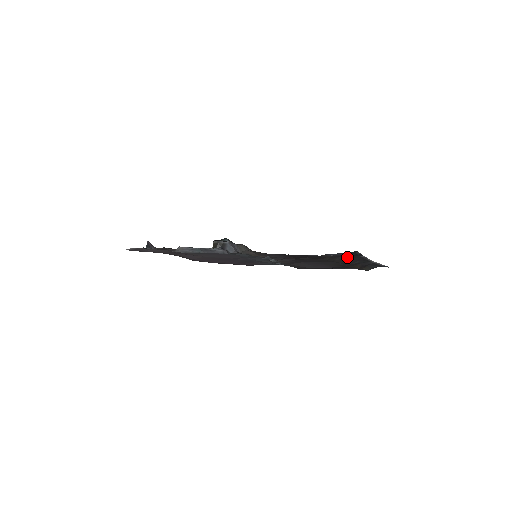
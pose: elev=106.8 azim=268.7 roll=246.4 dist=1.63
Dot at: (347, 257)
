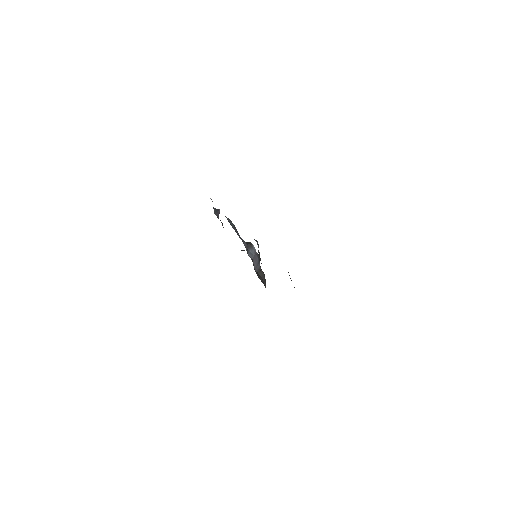
Dot at: occluded
